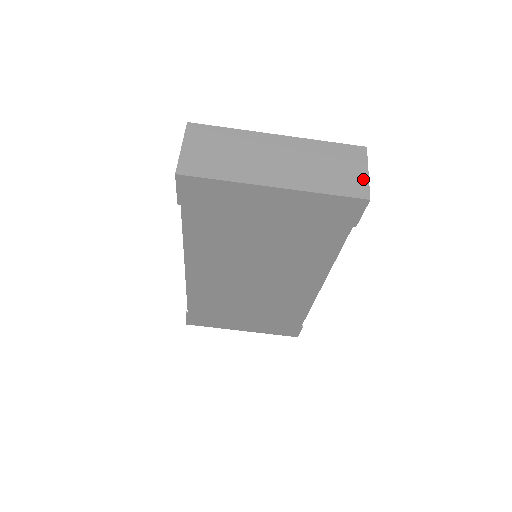
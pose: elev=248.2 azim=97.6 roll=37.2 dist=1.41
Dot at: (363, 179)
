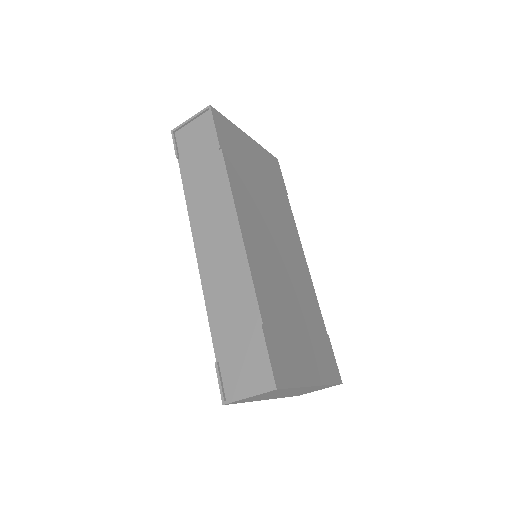
Dot at: occluded
